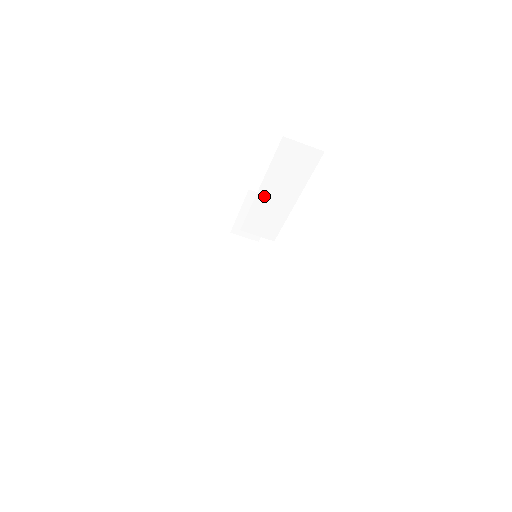
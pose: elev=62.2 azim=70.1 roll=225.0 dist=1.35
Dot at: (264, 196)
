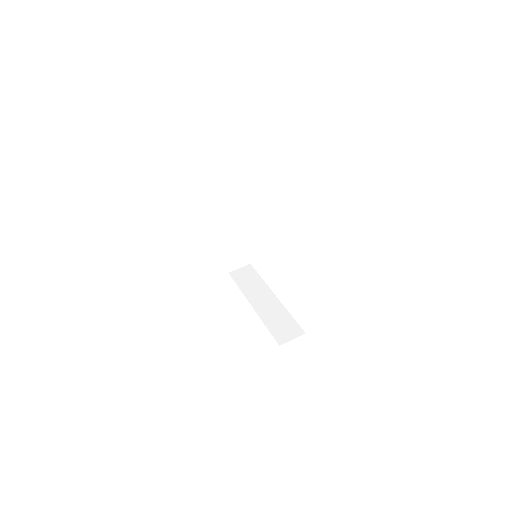
Dot at: (230, 219)
